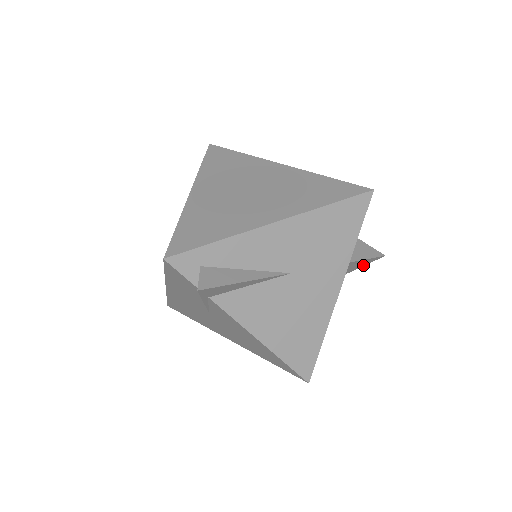
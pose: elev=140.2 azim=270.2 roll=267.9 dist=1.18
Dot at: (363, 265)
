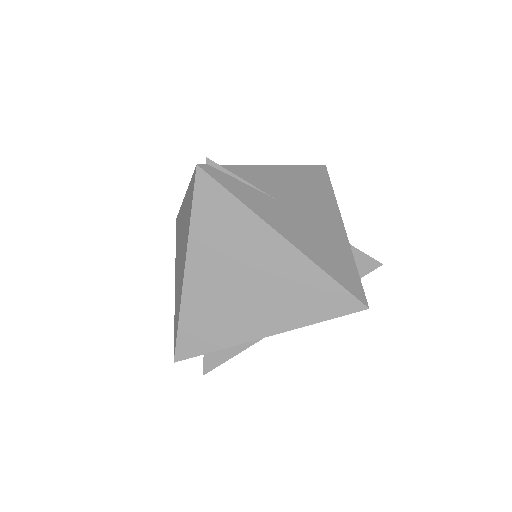
Dot at: occluded
